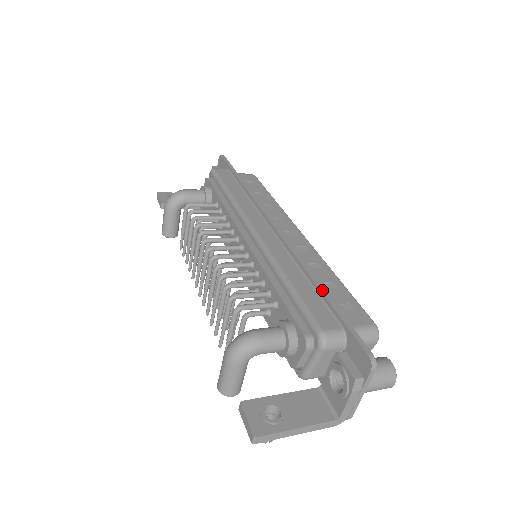
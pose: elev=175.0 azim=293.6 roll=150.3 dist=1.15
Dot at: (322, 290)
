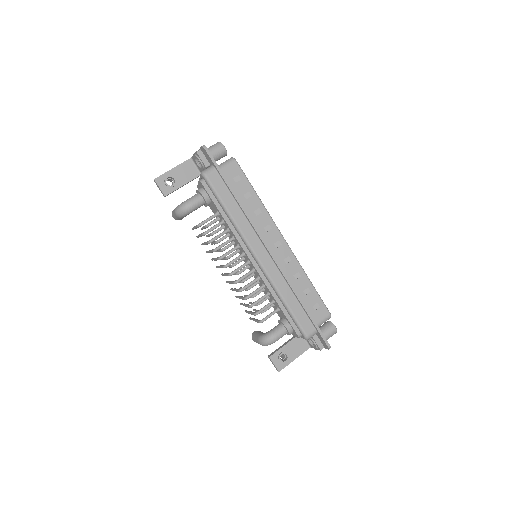
Dot at: (305, 308)
